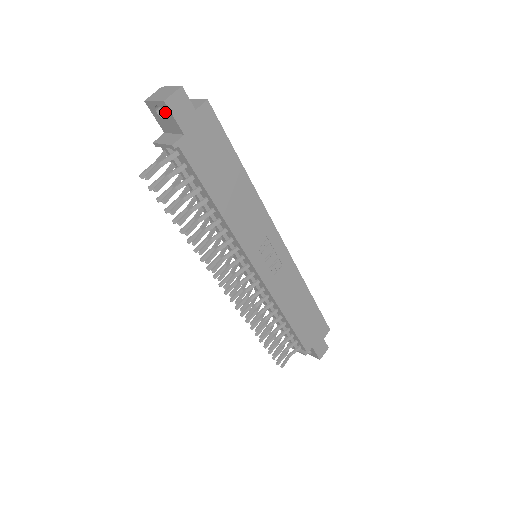
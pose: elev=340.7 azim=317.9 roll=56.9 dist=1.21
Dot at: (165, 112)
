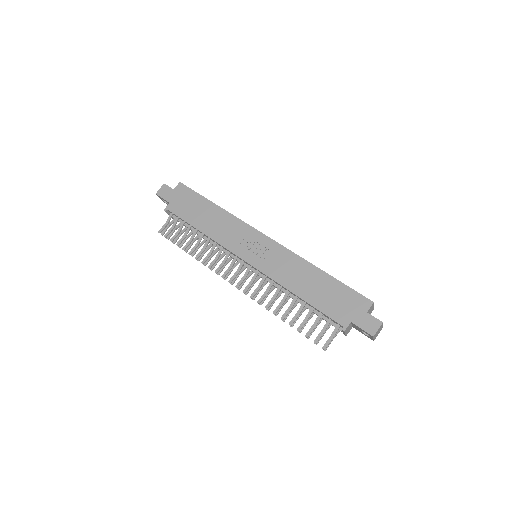
Dot at: occluded
